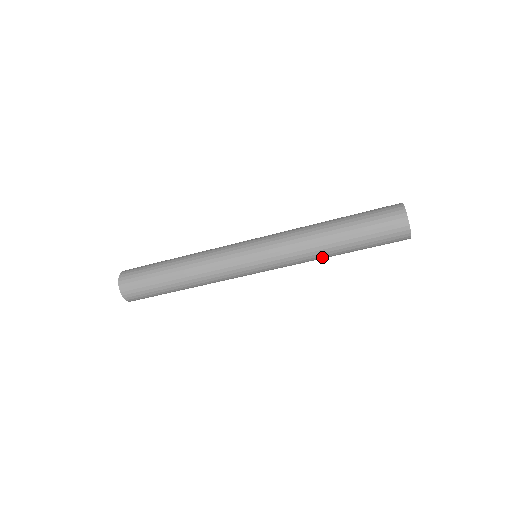
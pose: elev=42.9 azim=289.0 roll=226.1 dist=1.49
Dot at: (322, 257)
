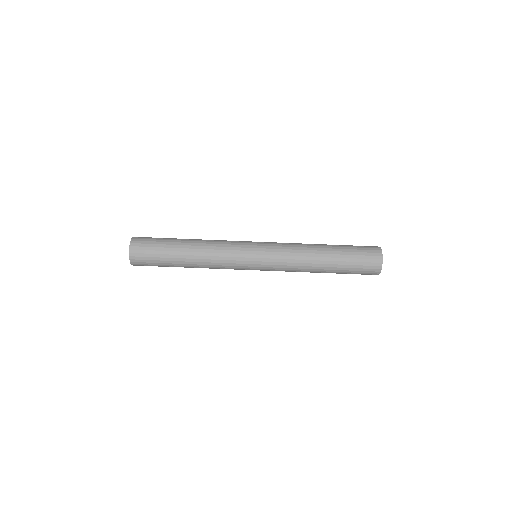
Dot at: (312, 253)
